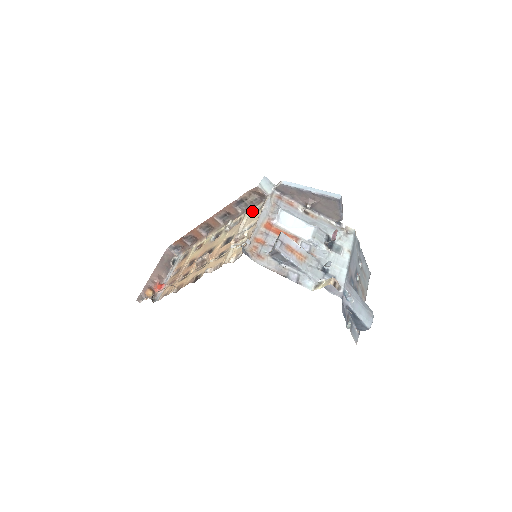
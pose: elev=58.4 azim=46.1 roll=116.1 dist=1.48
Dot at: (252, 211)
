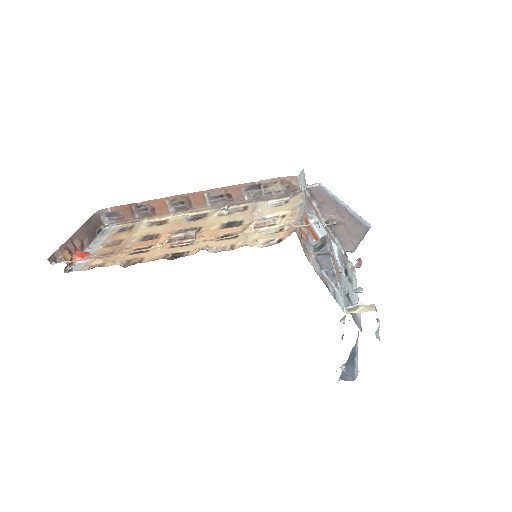
Dot at: (268, 203)
